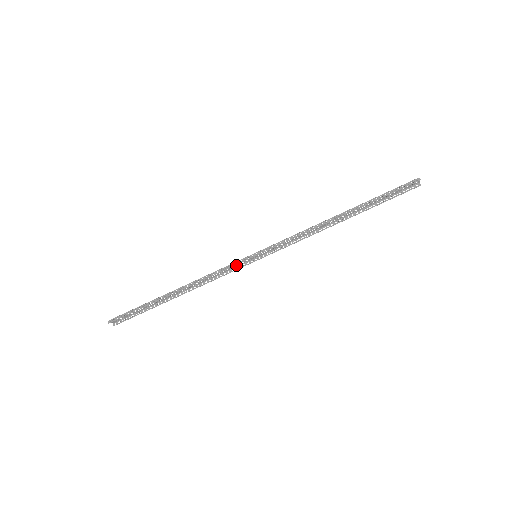
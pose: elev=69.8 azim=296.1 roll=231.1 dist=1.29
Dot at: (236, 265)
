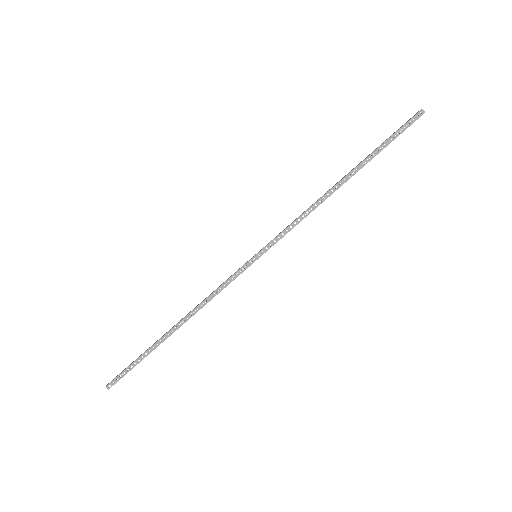
Dot at: (235, 272)
